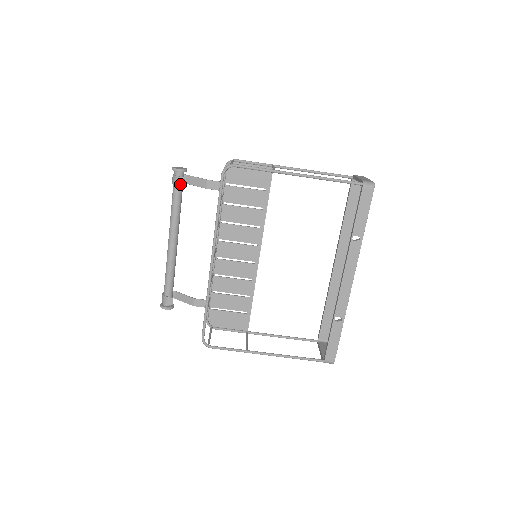
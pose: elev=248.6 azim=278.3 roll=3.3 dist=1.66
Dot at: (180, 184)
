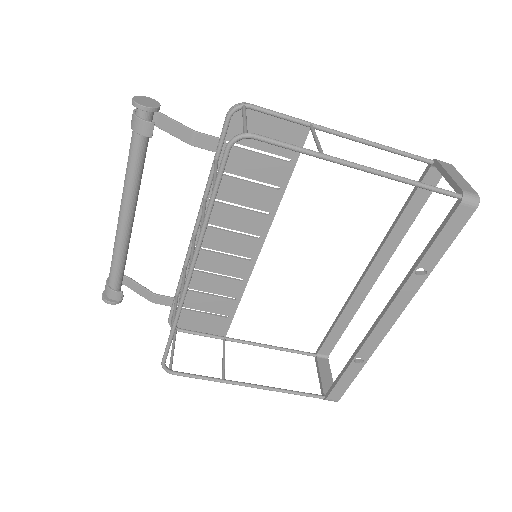
Dot at: (145, 133)
